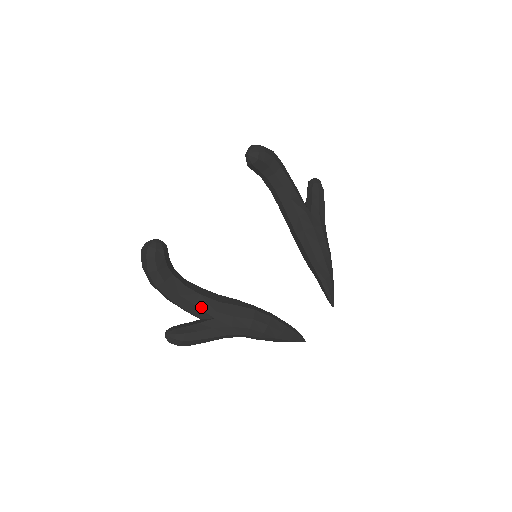
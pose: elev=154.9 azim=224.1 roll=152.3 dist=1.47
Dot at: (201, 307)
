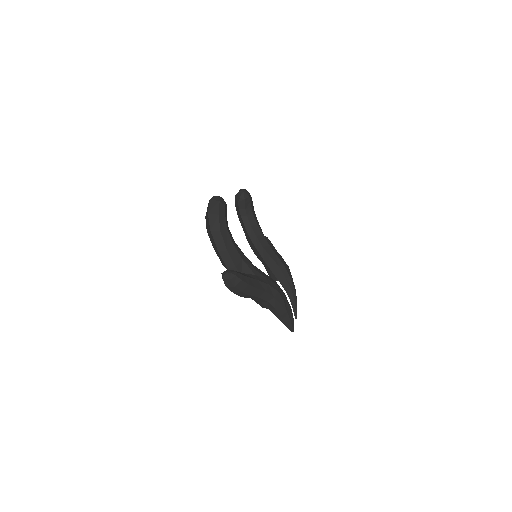
Dot at: (246, 262)
